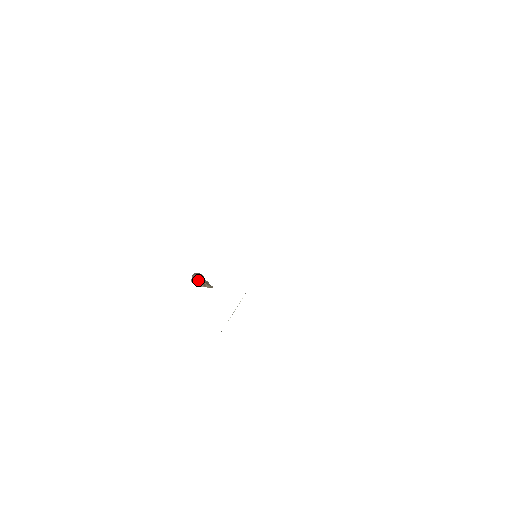
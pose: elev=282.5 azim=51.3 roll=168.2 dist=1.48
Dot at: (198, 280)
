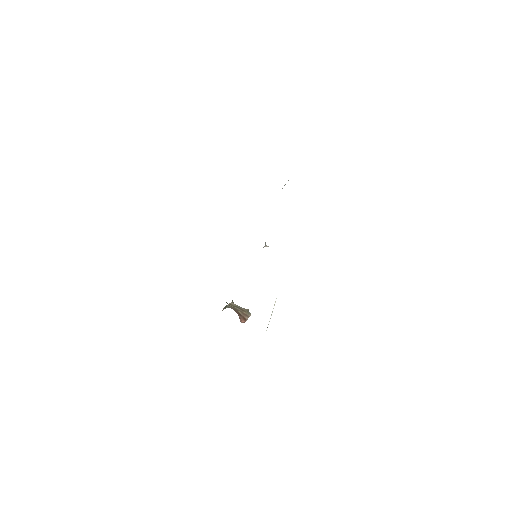
Dot at: (240, 315)
